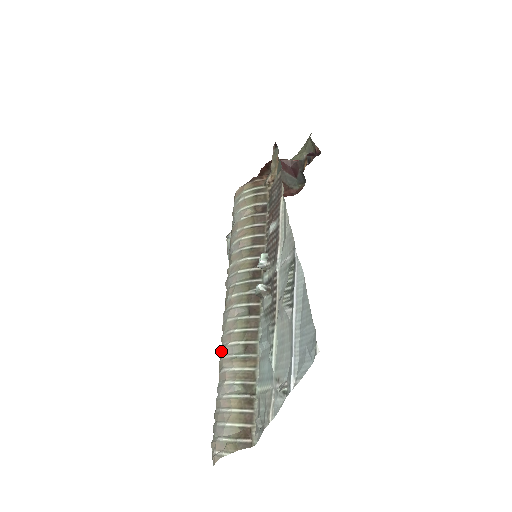
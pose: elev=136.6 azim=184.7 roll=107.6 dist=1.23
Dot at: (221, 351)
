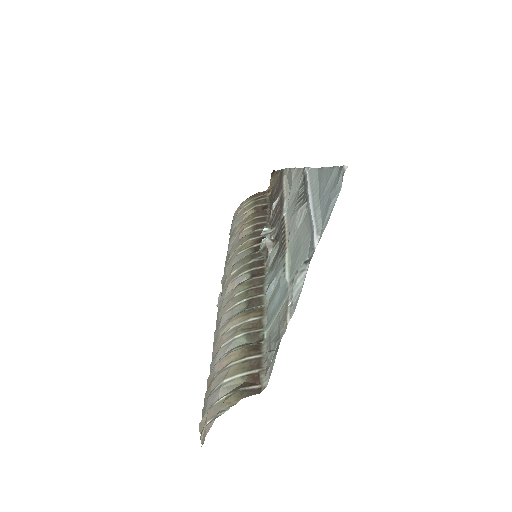
Dot at: (216, 329)
